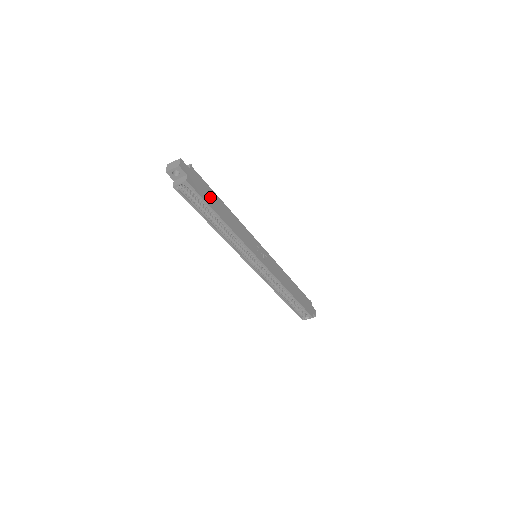
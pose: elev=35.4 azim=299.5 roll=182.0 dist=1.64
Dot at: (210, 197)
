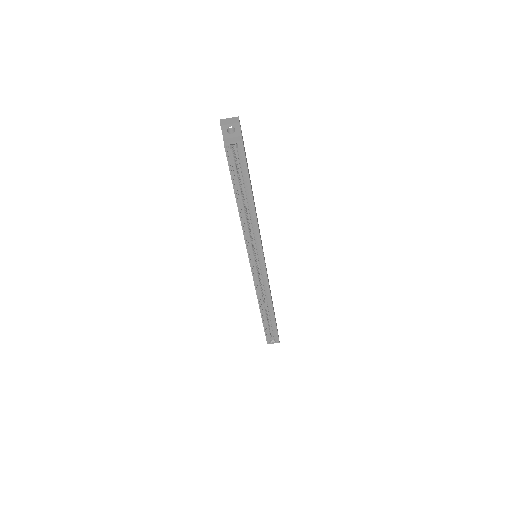
Dot at: (248, 171)
